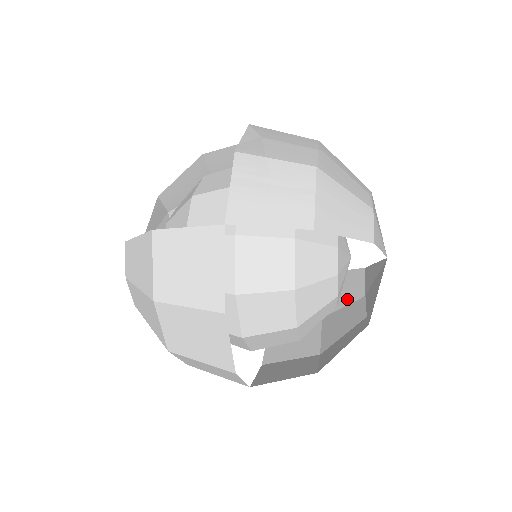
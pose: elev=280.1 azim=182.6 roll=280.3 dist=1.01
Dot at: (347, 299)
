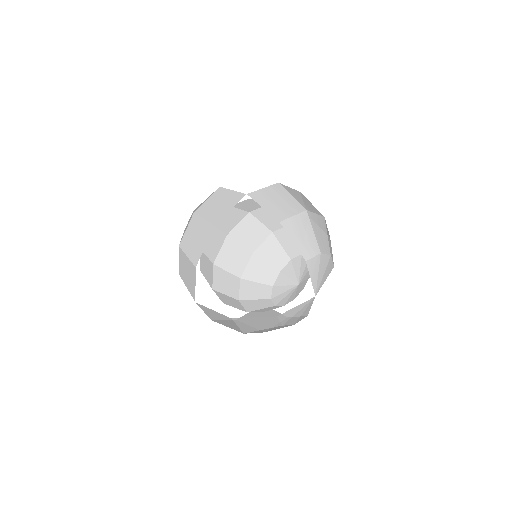
Dot at: occluded
